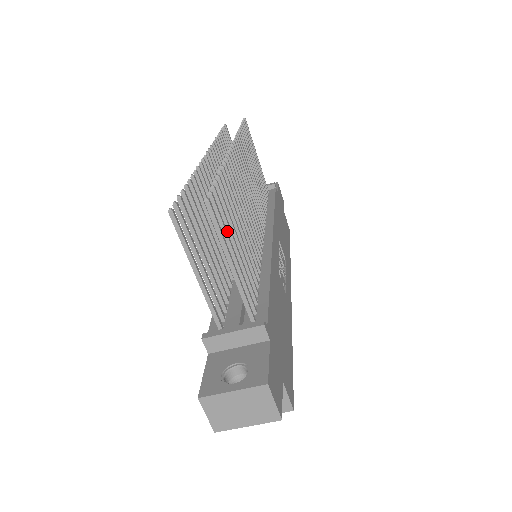
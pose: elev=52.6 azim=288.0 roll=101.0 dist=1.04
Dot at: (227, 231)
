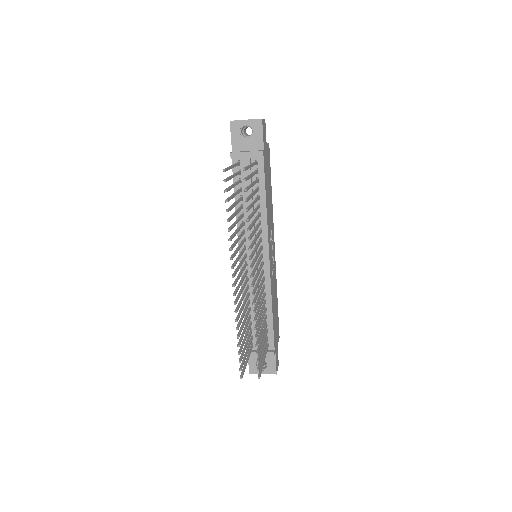
Dot at: (260, 351)
